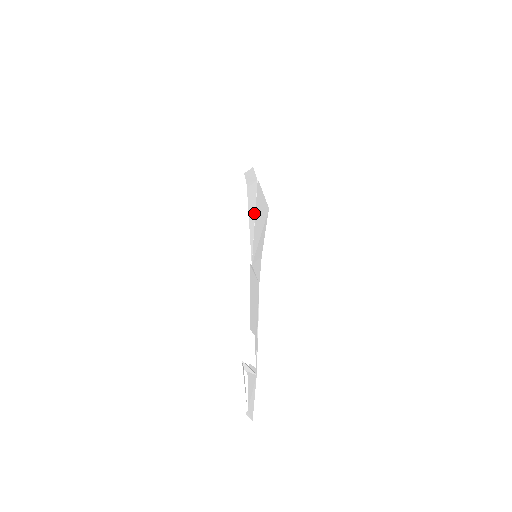
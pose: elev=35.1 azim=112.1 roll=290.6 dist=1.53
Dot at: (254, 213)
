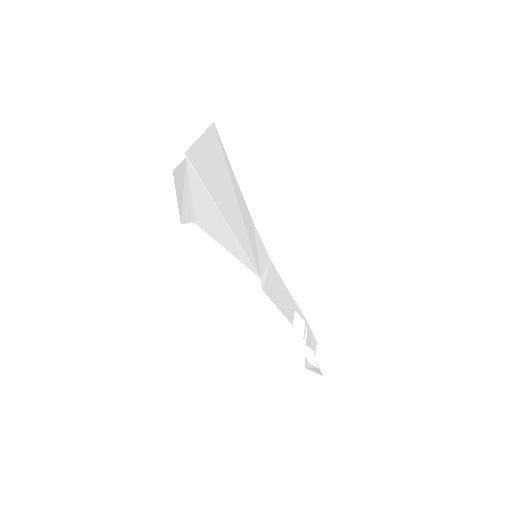
Dot at: (222, 221)
